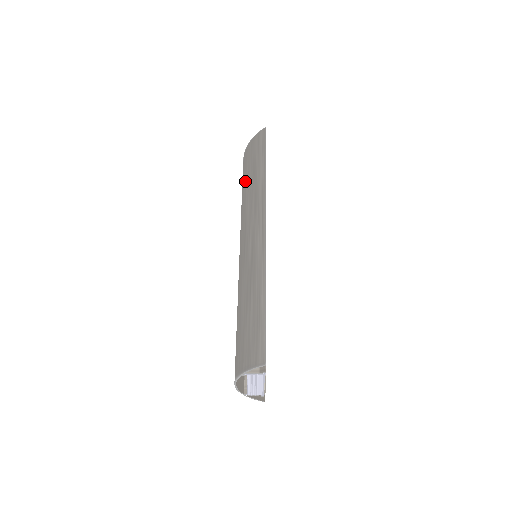
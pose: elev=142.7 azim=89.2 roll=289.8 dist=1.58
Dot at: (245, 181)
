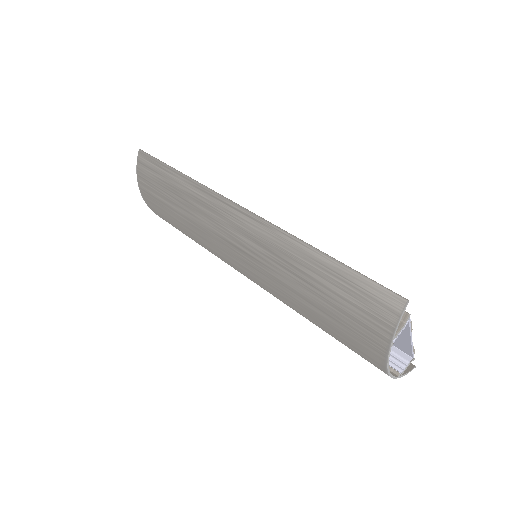
Dot at: (172, 210)
